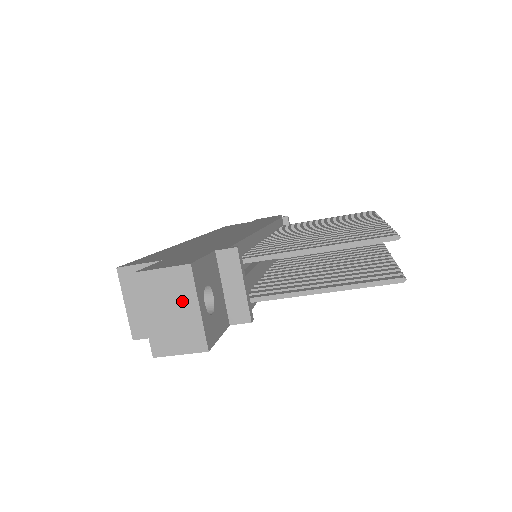
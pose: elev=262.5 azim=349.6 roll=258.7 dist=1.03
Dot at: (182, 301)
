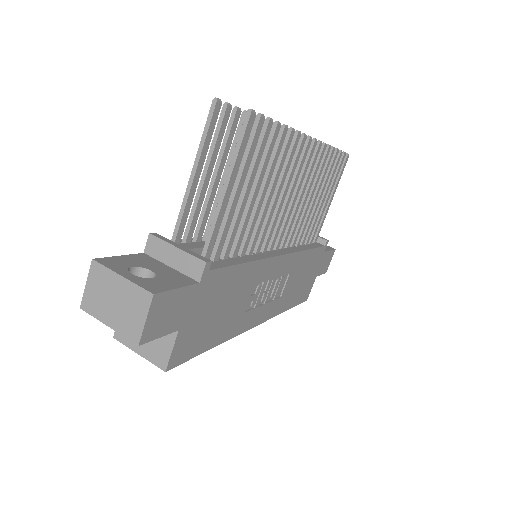
Dot at: (111, 286)
